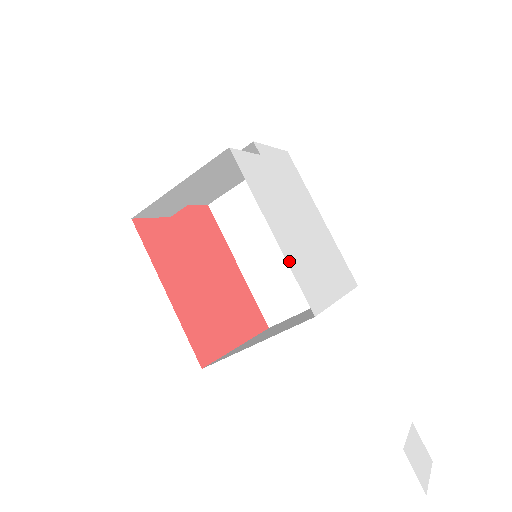
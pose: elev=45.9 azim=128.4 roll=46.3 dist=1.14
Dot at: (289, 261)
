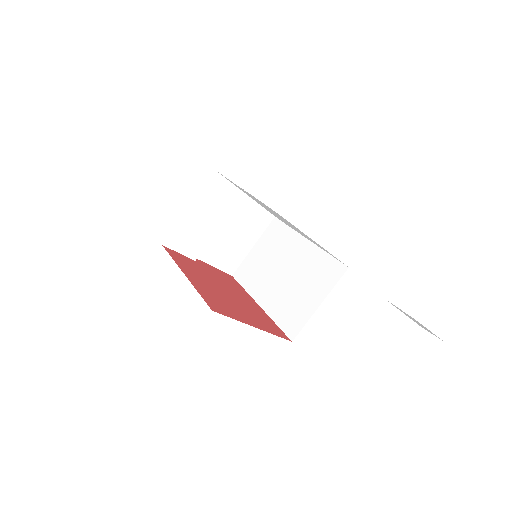
Dot at: (258, 203)
